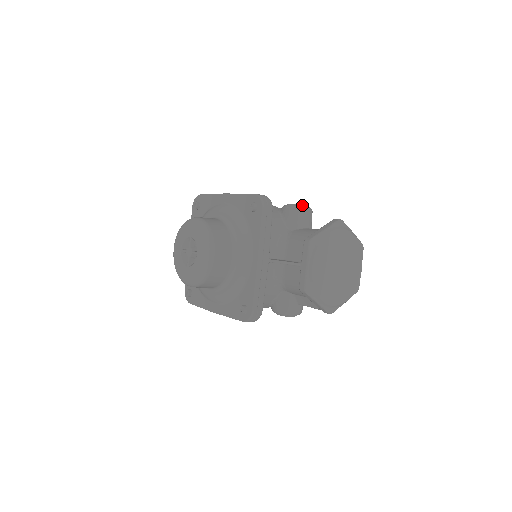
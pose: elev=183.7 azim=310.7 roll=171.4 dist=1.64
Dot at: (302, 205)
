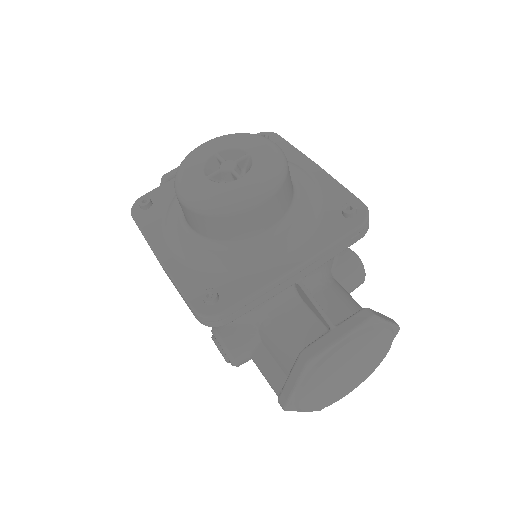
Dot at: occluded
